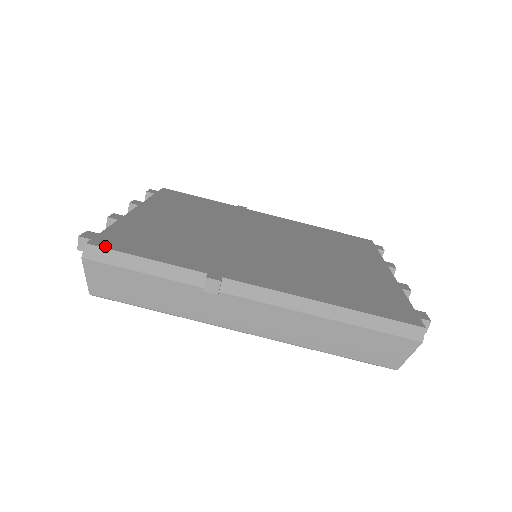
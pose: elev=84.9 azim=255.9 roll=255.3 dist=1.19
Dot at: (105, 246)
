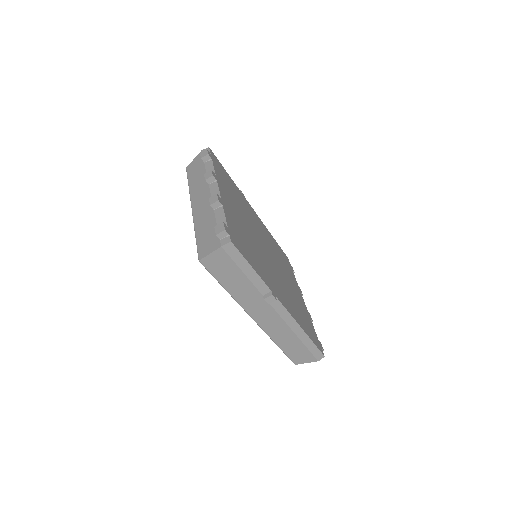
Dot at: (237, 247)
